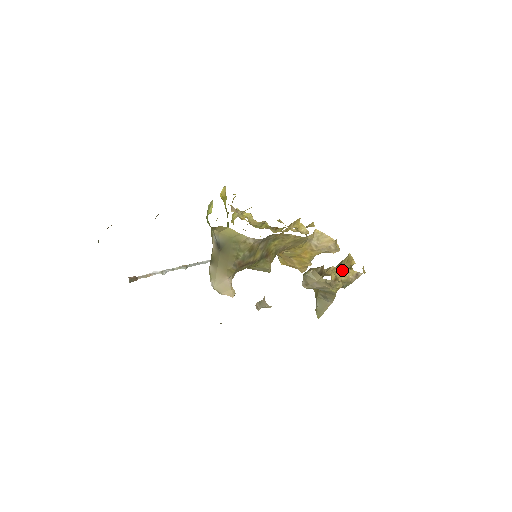
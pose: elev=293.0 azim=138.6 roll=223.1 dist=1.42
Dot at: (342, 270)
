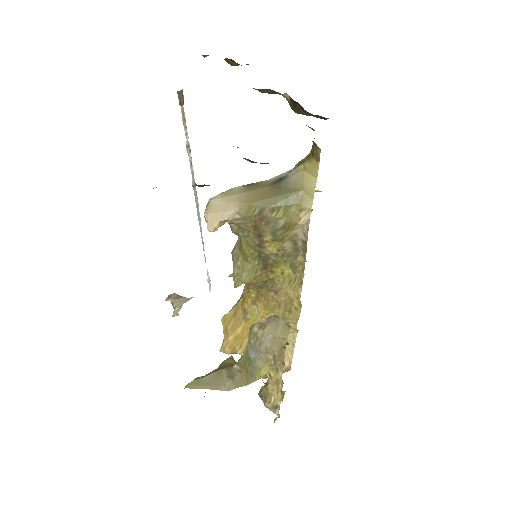
Dot at: (280, 380)
